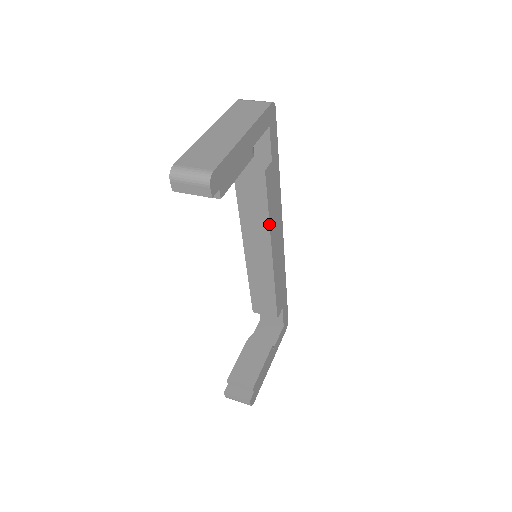
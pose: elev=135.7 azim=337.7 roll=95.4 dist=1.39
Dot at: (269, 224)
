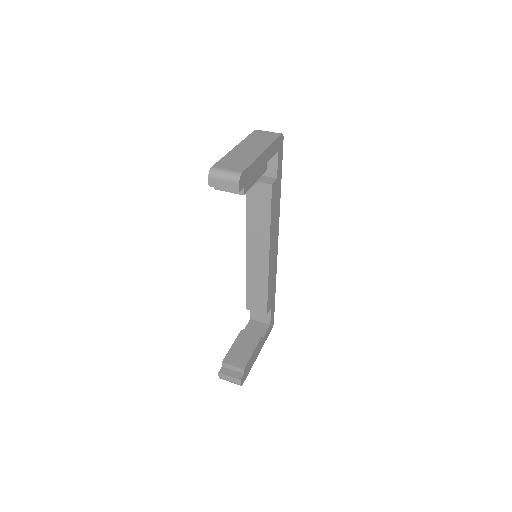
Dot at: (270, 229)
